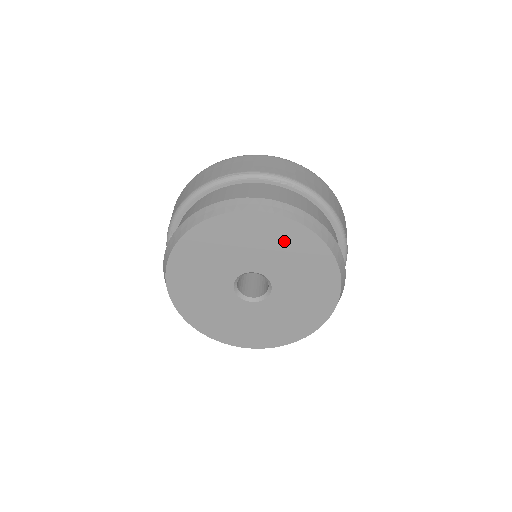
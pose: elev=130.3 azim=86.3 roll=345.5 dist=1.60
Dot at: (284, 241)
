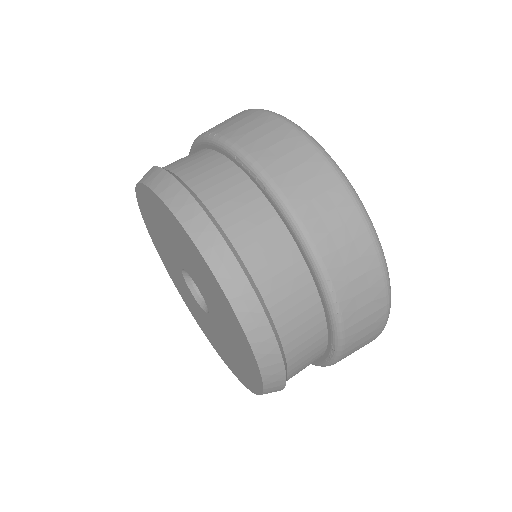
Dot at: (190, 252)
